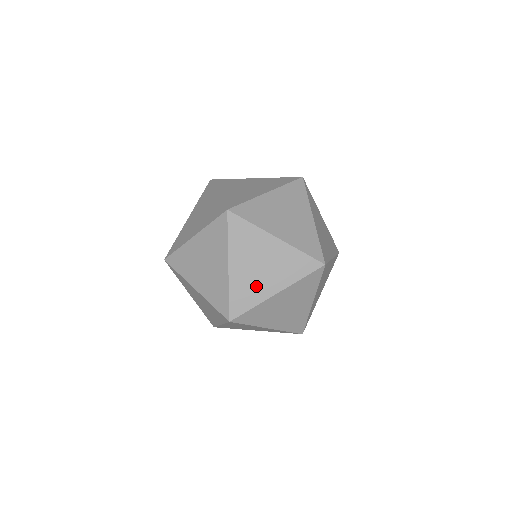
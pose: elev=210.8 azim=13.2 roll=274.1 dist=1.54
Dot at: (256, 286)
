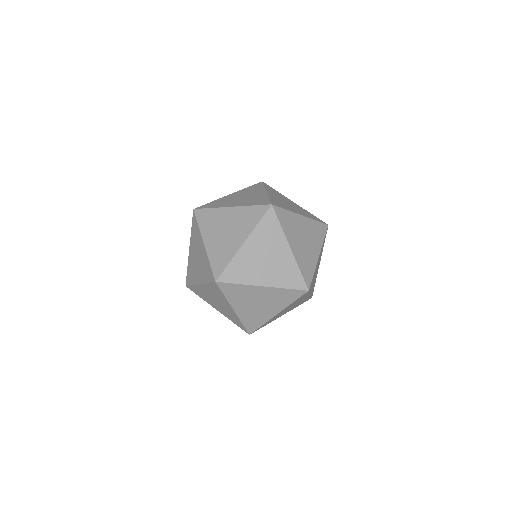
Dot at: (194, 271)
